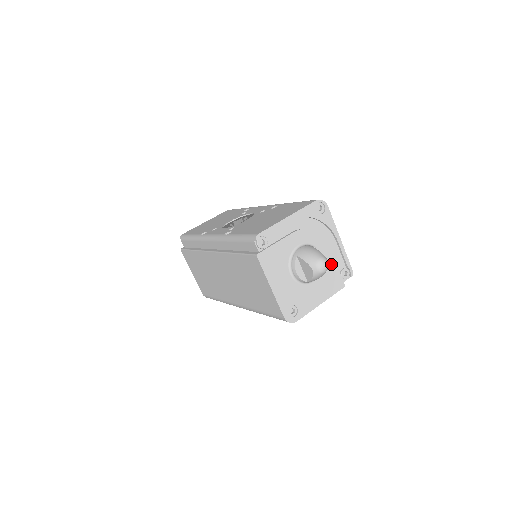
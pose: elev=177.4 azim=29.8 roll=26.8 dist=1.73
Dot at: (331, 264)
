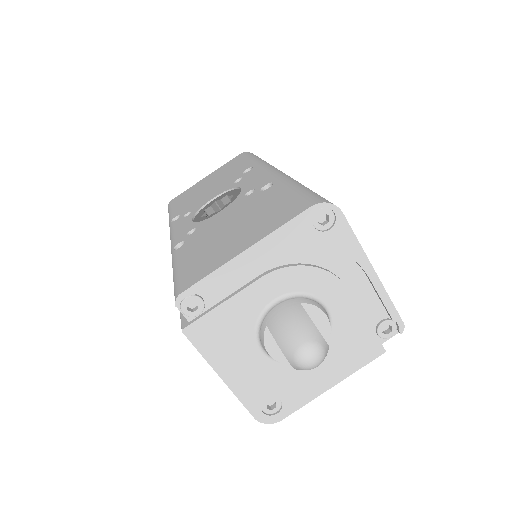
Dot at: (353, 319)
